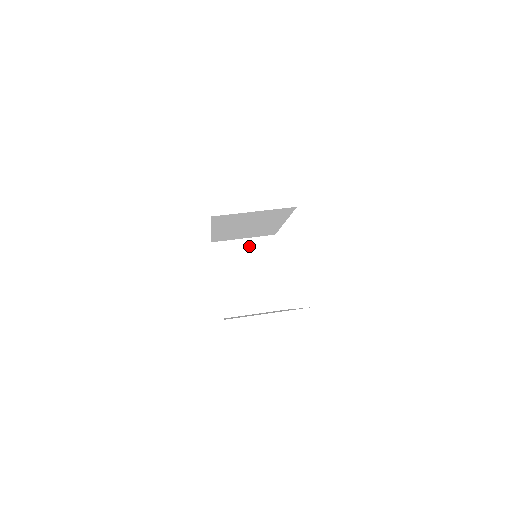
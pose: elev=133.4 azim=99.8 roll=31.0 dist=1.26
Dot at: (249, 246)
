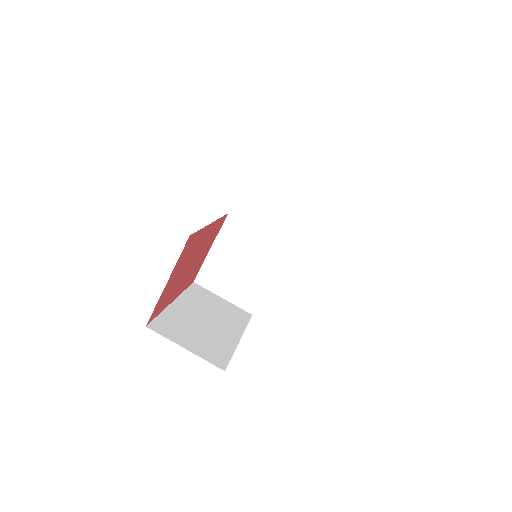
Dot at: (259, 240)
